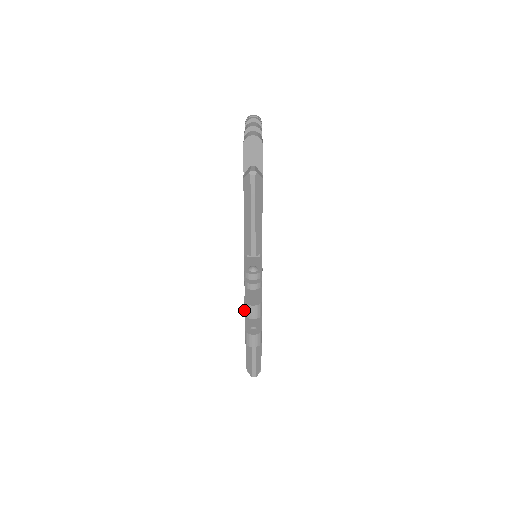
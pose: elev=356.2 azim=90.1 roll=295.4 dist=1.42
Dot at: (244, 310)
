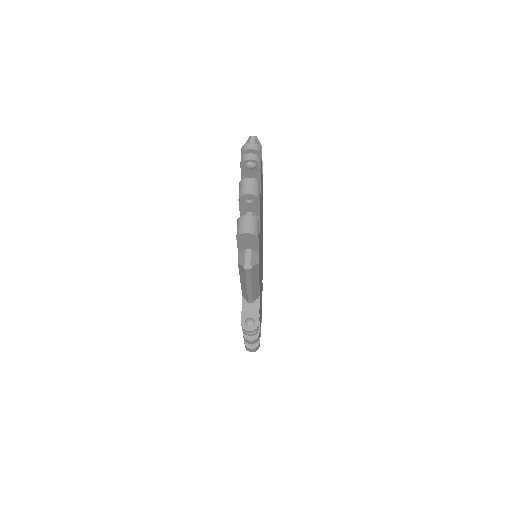
Dot at: occluded
